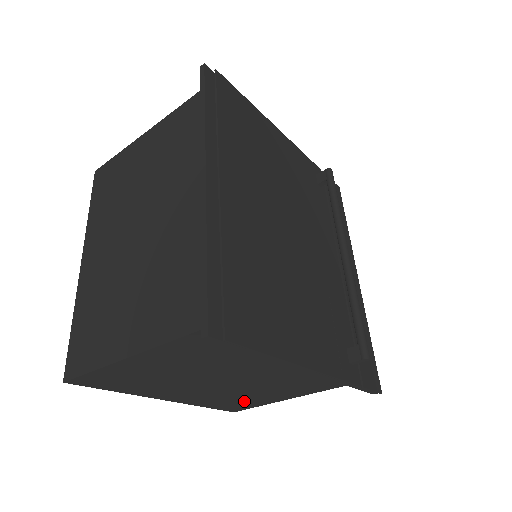
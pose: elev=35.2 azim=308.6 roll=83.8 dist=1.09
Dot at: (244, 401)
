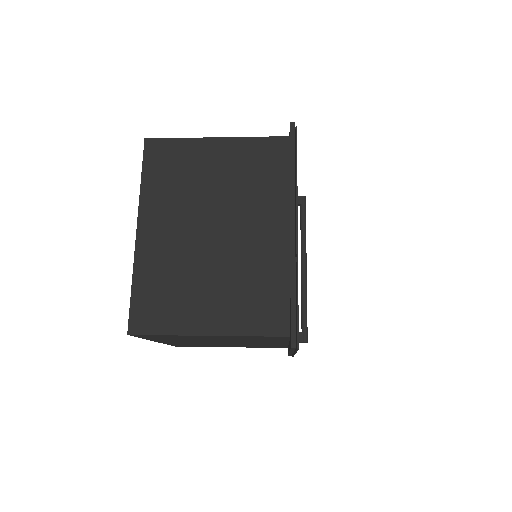
Dot at: (199, 345)
